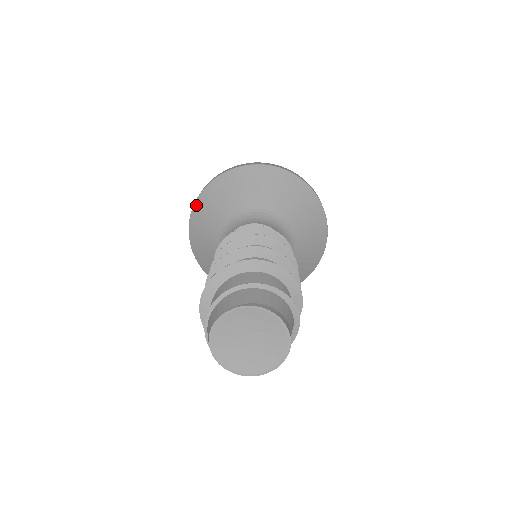
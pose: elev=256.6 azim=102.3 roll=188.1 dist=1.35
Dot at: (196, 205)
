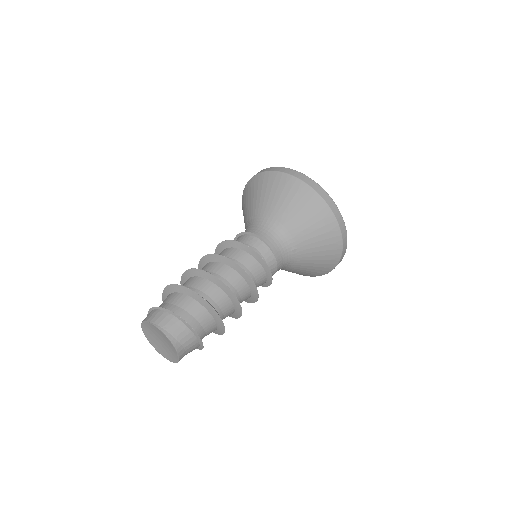
Dot at: (254, 178)
